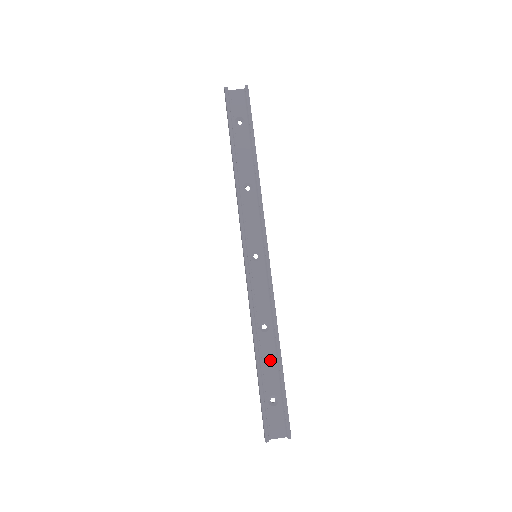
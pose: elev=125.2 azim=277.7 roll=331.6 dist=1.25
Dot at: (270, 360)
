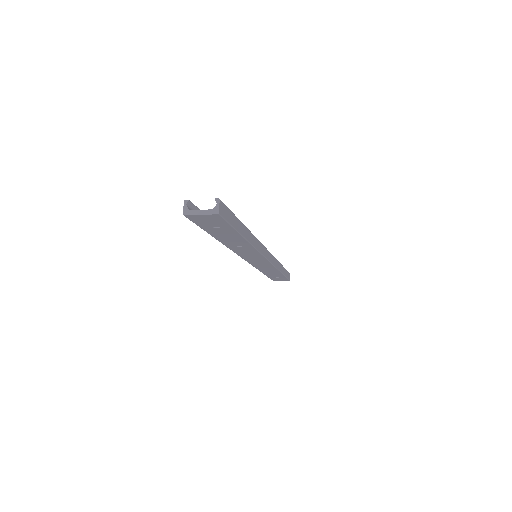
Dot at: occluded
